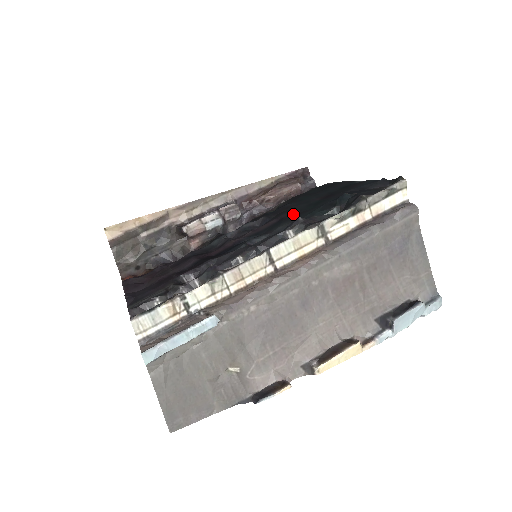
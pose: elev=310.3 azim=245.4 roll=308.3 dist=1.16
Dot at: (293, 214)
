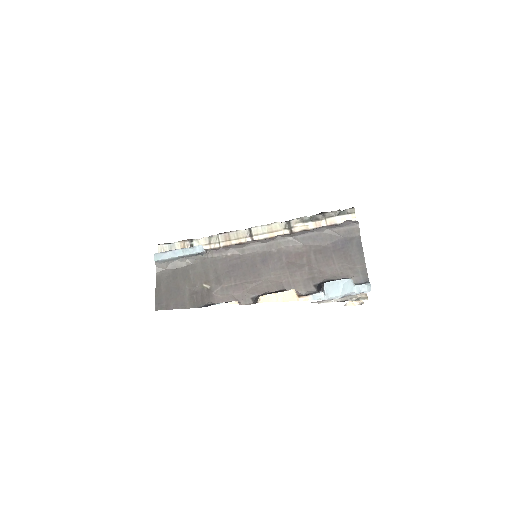
Dot at: occluded
